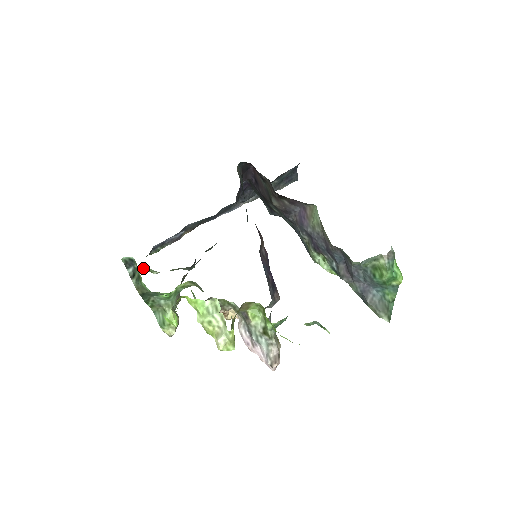
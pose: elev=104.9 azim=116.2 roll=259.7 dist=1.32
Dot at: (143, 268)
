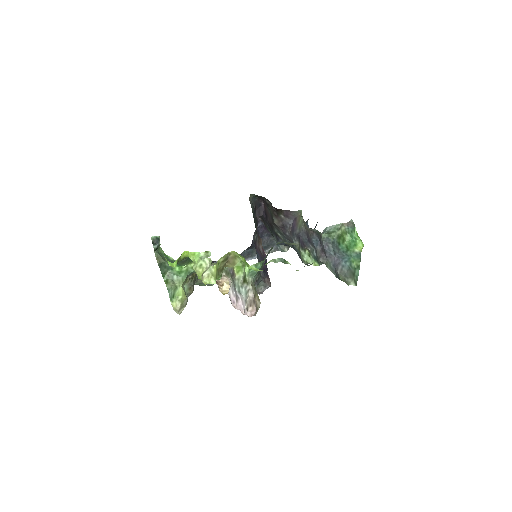
Dot at: occluded
